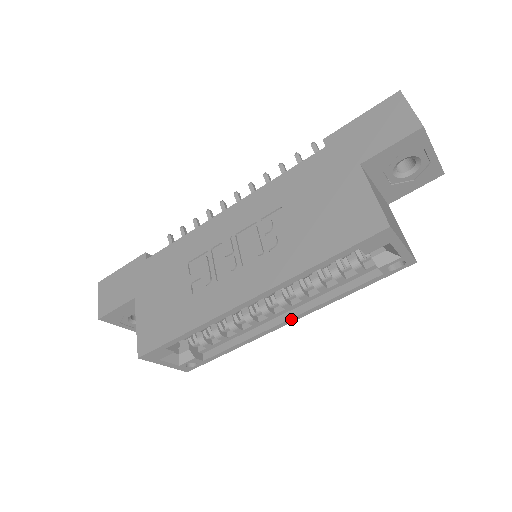
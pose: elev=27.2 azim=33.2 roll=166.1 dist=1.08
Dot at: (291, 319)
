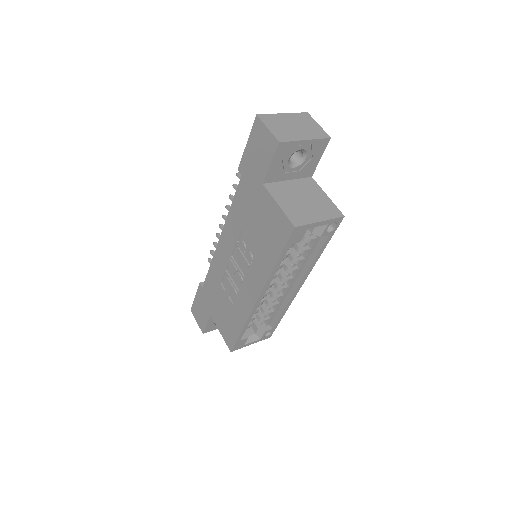
Dot at: (300, 285)
